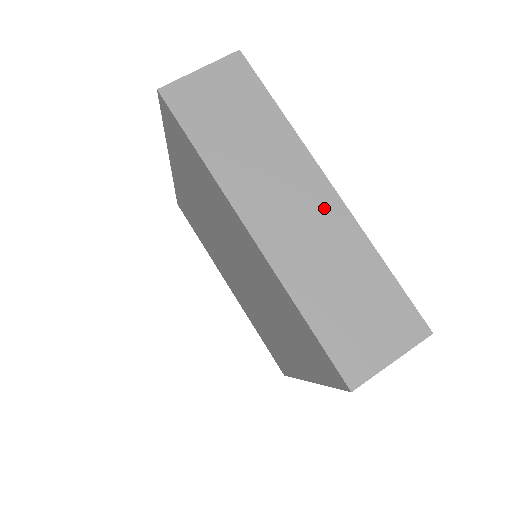
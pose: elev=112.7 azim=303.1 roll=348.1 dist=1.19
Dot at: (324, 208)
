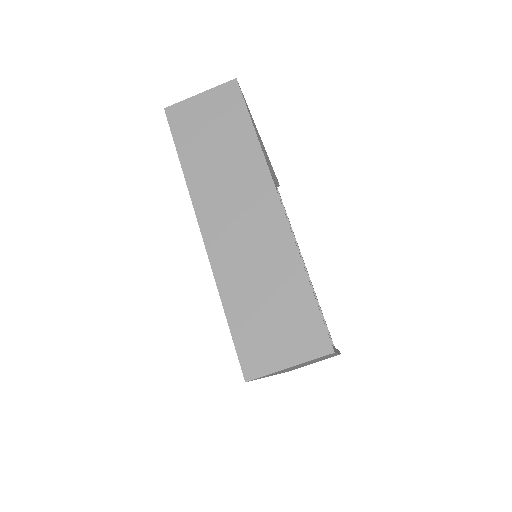
Dot at: (268, 222)
